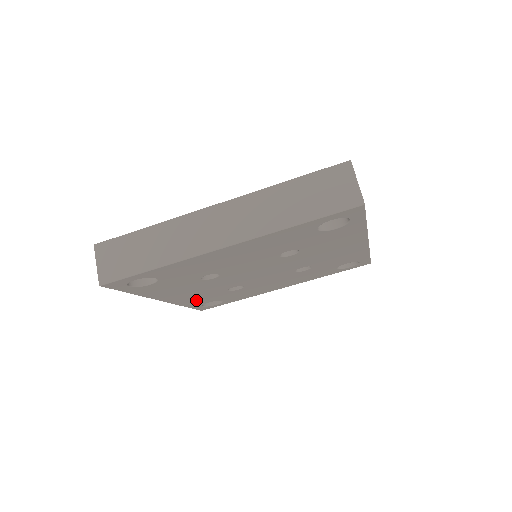
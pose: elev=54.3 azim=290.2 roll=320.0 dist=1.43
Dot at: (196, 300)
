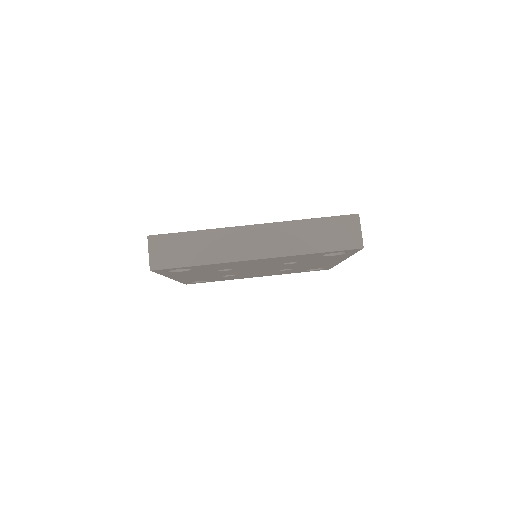
Dot at: (193, 279)
